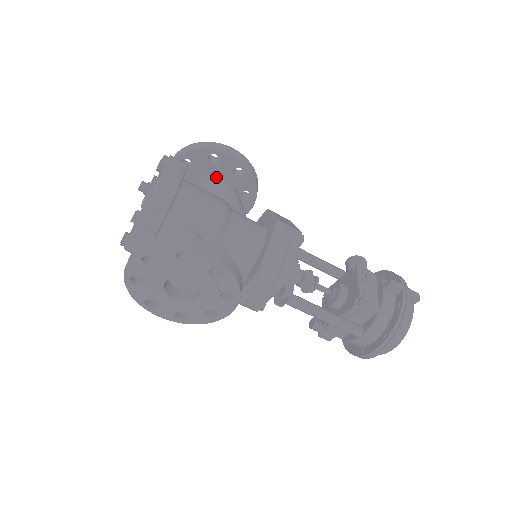
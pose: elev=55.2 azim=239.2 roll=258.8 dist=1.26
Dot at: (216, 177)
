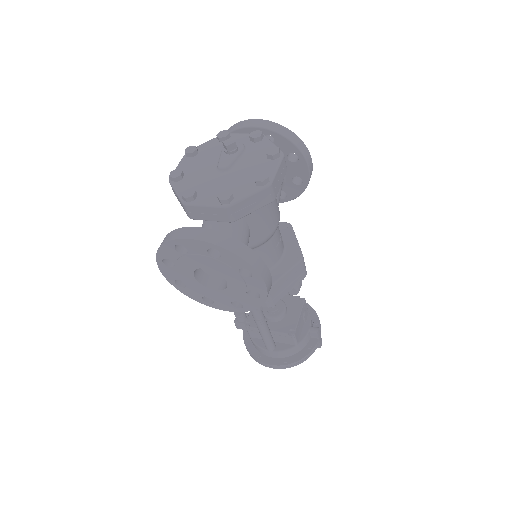
Dot at: occluded
